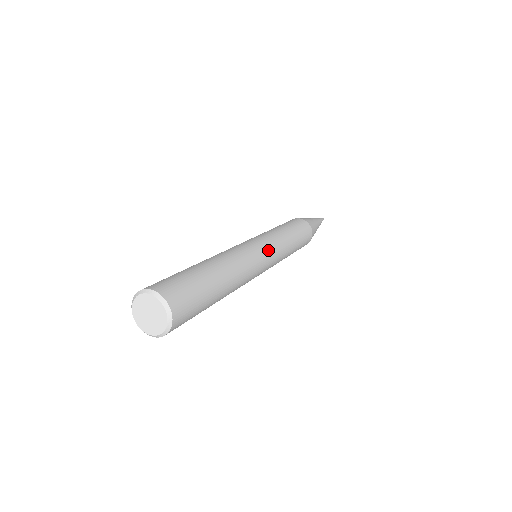
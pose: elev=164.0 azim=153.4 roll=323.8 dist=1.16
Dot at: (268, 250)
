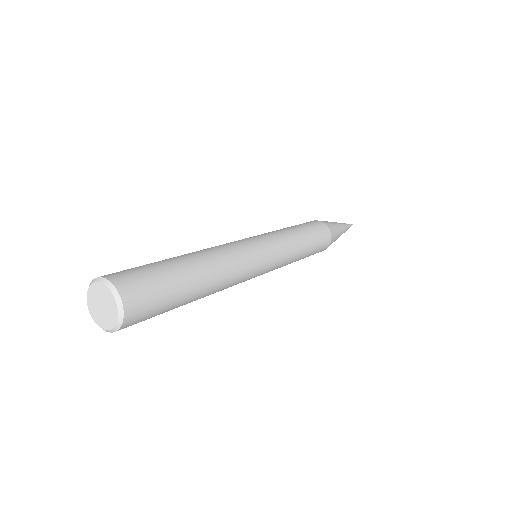
Dot at: (270, 258)
